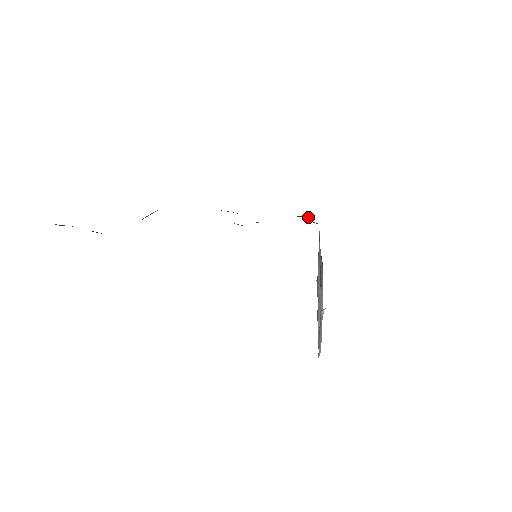
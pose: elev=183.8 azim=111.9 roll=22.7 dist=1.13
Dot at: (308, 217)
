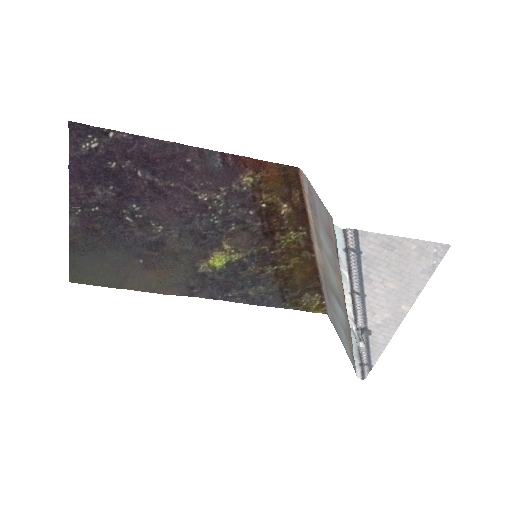
Dot at: (311, 291)
